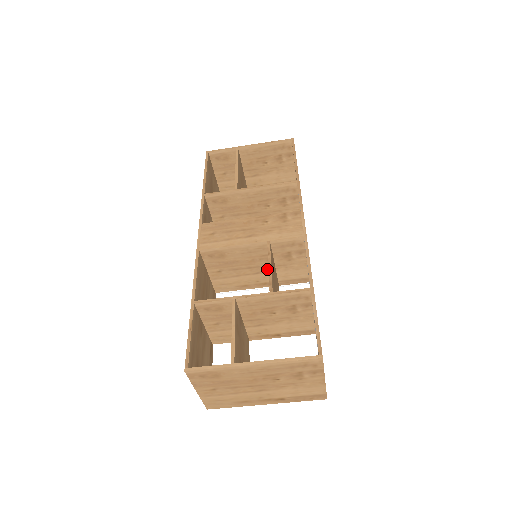
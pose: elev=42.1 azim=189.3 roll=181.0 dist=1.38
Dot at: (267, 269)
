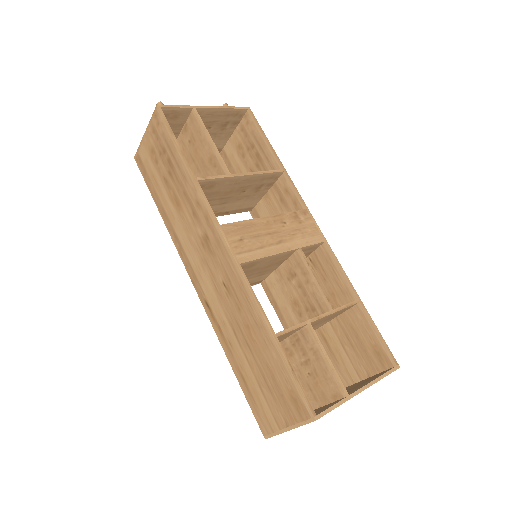
Dot at: (271, 271)
